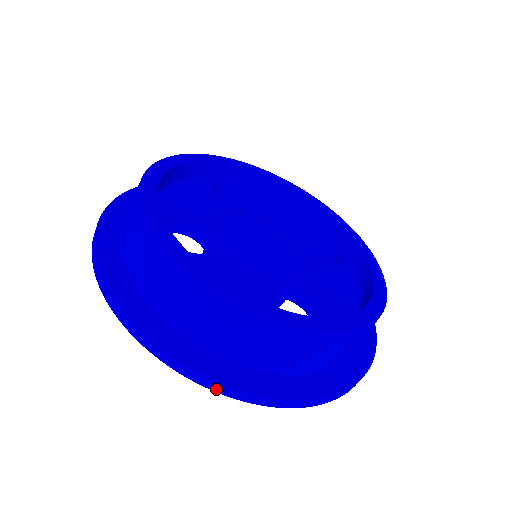
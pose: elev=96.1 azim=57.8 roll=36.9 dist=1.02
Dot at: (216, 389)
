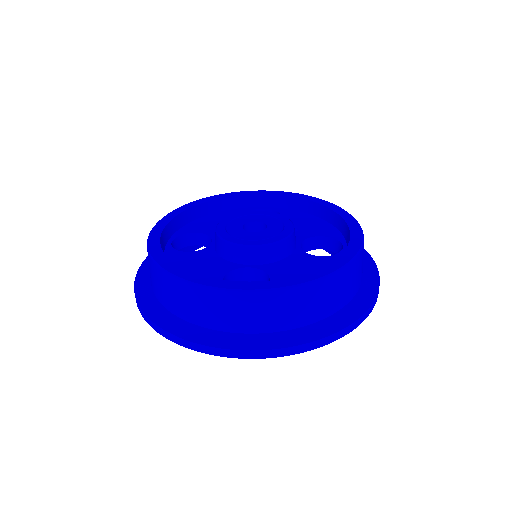
Dot at: (166, 336)
